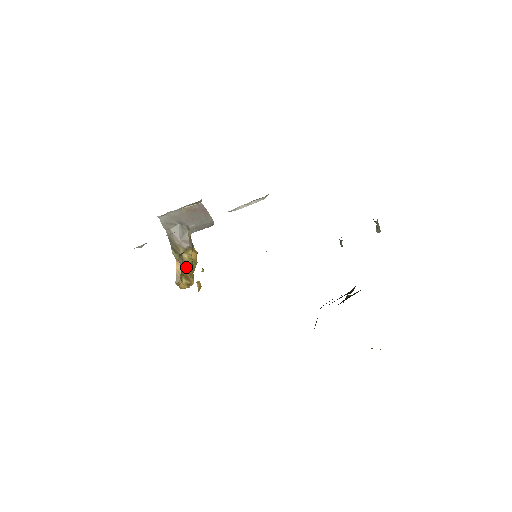
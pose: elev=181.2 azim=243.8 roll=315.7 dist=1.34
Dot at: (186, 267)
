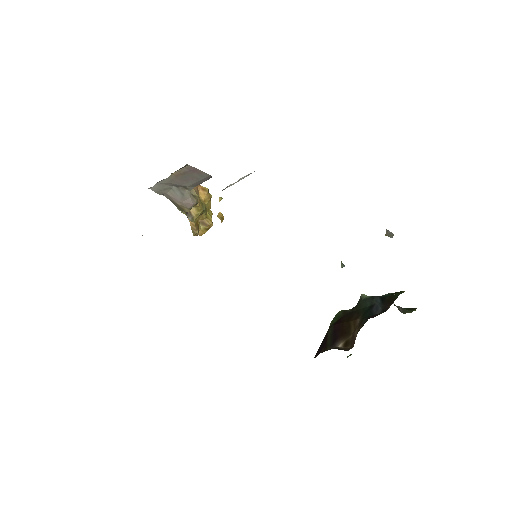
Dot at: (199, 215)
